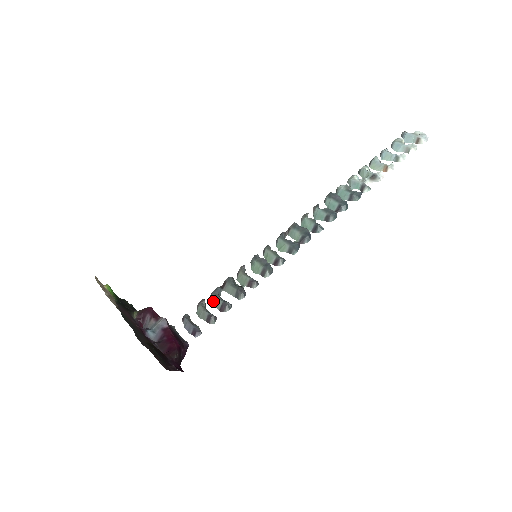
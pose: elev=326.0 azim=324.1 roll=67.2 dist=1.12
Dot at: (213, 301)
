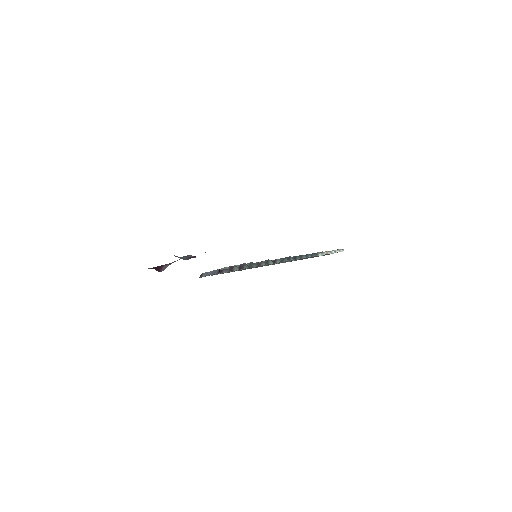
Dot at: occluded
